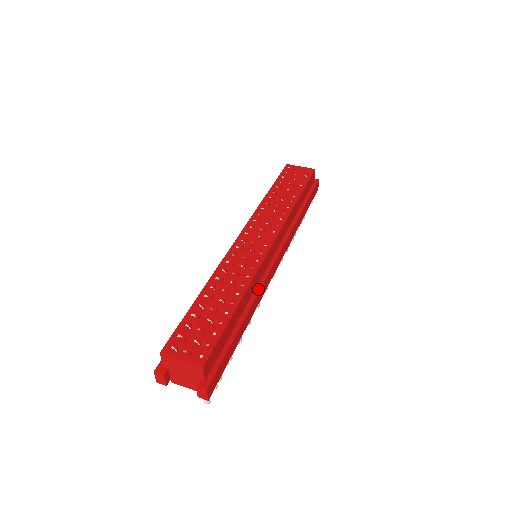
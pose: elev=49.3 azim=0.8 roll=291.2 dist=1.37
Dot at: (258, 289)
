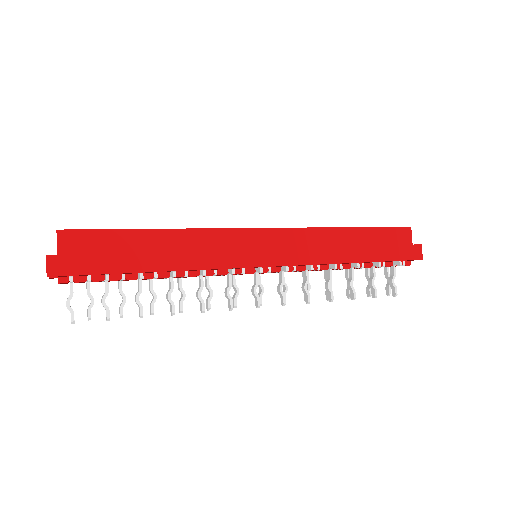
Dot at: (208, 250)
